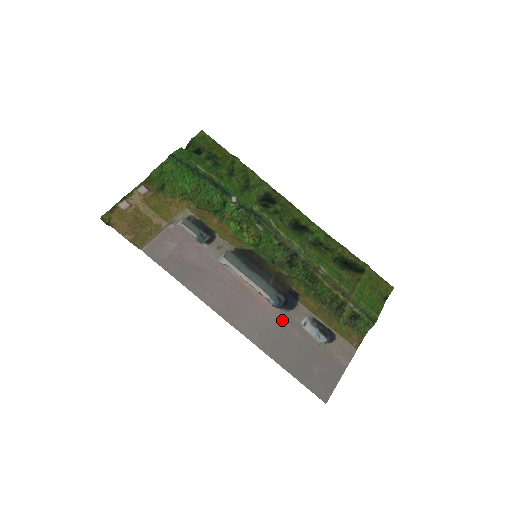
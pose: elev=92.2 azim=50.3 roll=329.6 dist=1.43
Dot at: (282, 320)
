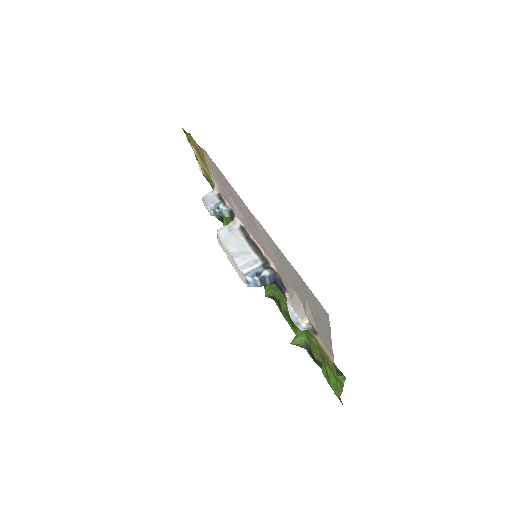
Dot at: (280, 272)
